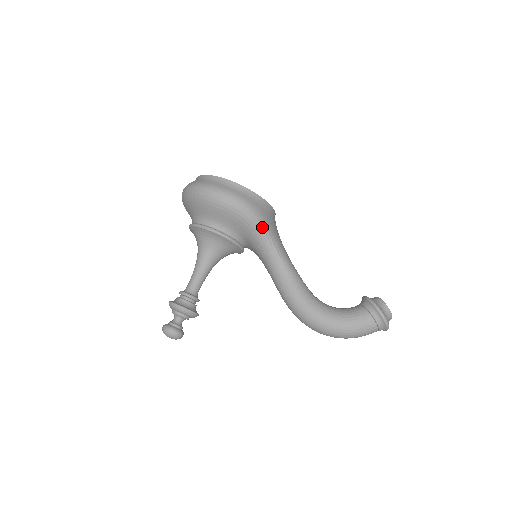
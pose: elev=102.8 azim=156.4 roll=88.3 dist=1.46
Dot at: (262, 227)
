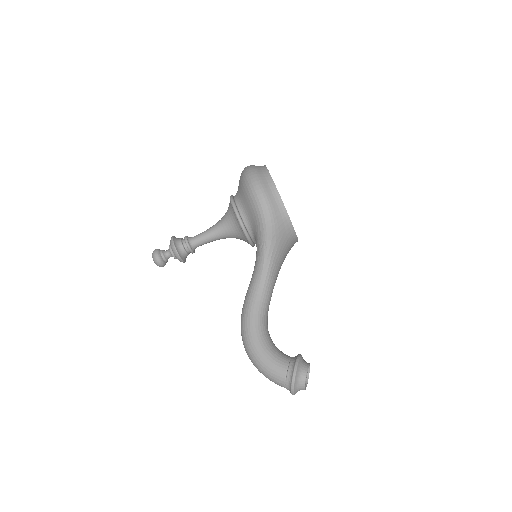
Dot at: (268, 236)
